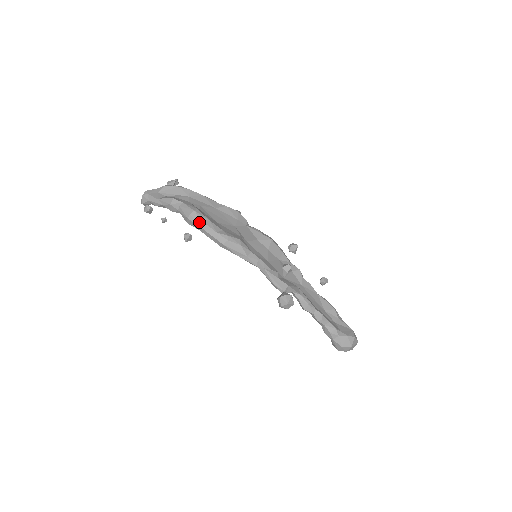
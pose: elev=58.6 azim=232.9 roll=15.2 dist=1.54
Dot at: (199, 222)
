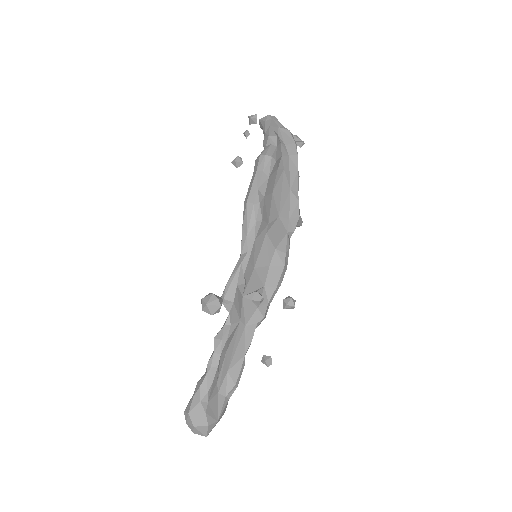
Dot at: (261, 167)
